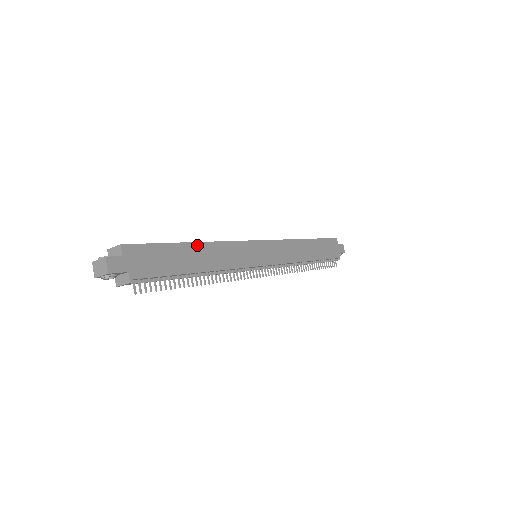
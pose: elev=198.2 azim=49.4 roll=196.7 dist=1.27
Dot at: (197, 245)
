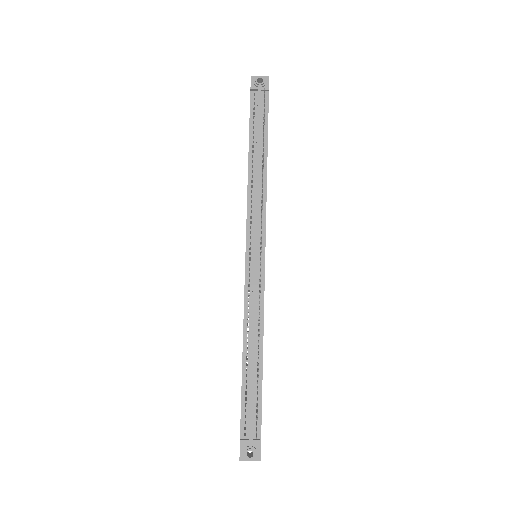
Dot at: occluded
